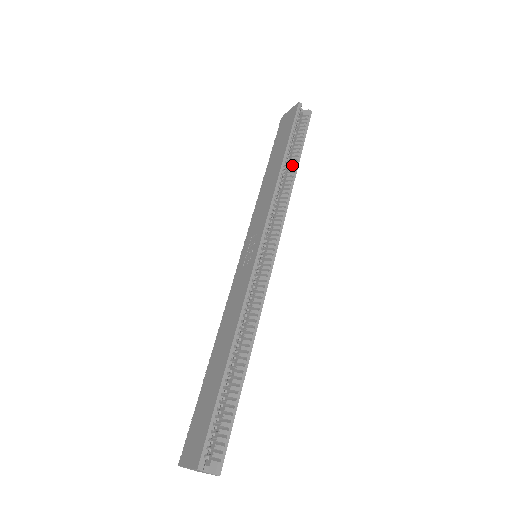
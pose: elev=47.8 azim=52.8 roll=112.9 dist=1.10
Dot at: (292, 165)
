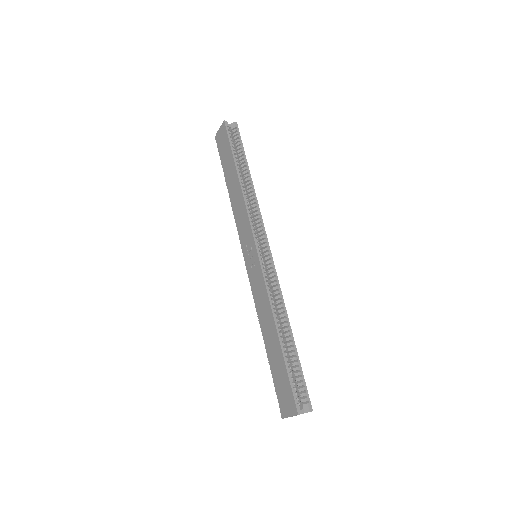
Dot at: (245, 175)
